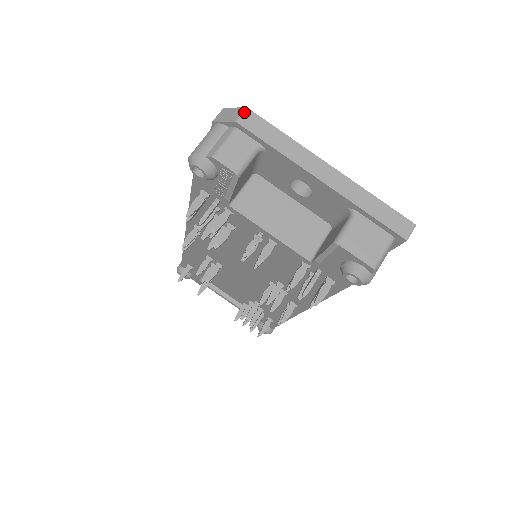
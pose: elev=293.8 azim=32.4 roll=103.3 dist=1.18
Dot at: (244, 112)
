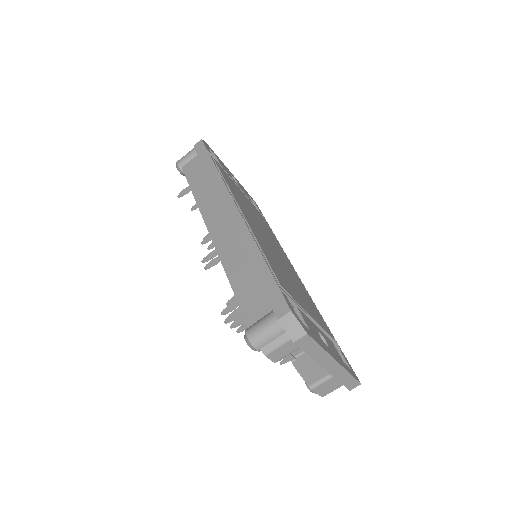
Dot at: (303, 337)
